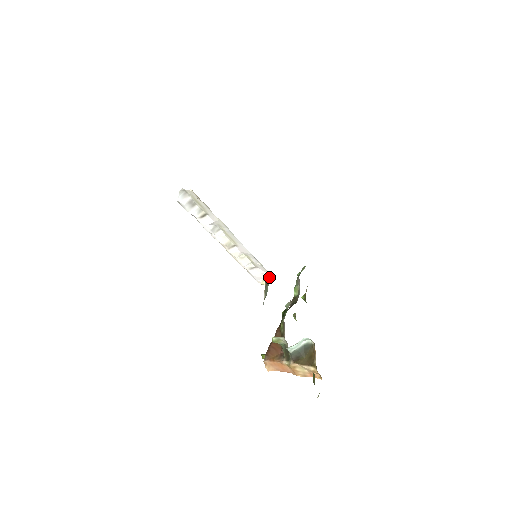
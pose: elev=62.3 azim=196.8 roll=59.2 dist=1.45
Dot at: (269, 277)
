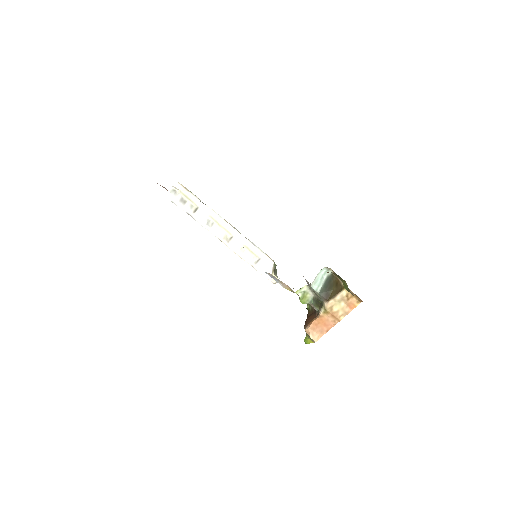
Dot at: (274, 265)
